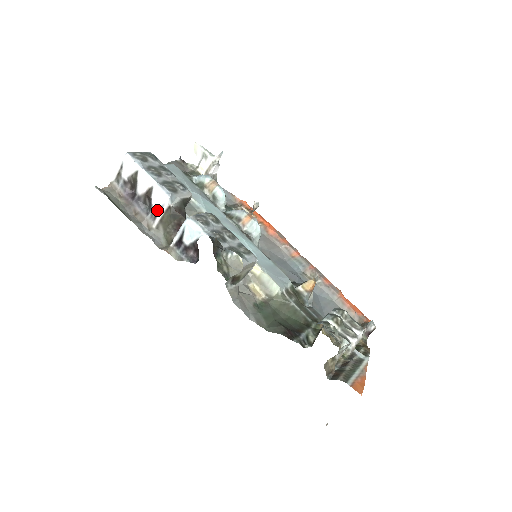
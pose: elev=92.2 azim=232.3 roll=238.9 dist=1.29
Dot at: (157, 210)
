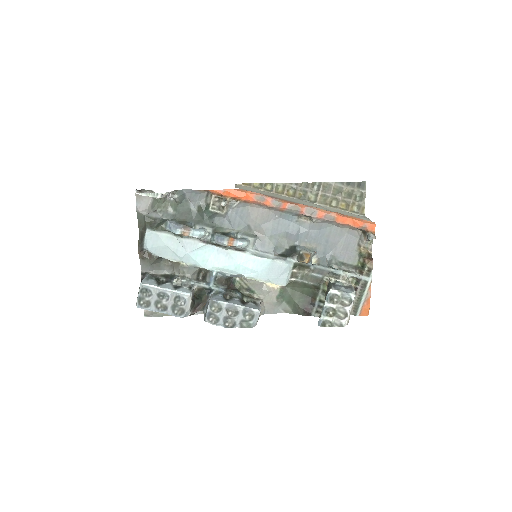
Dot at: occluded
